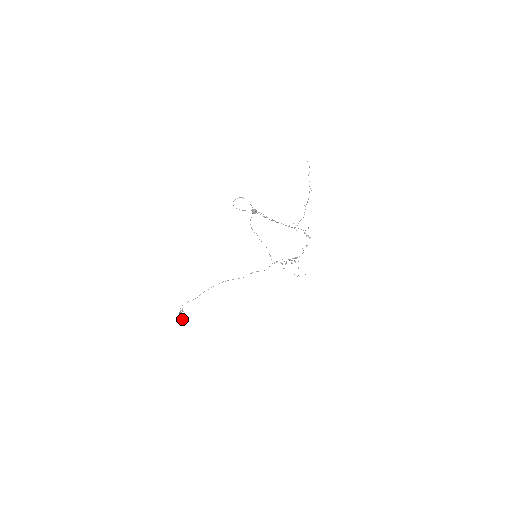
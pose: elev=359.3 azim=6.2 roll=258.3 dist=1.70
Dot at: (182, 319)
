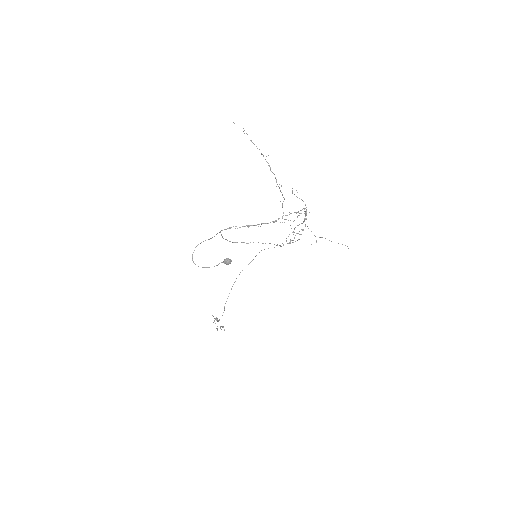
Dot at: occluded
